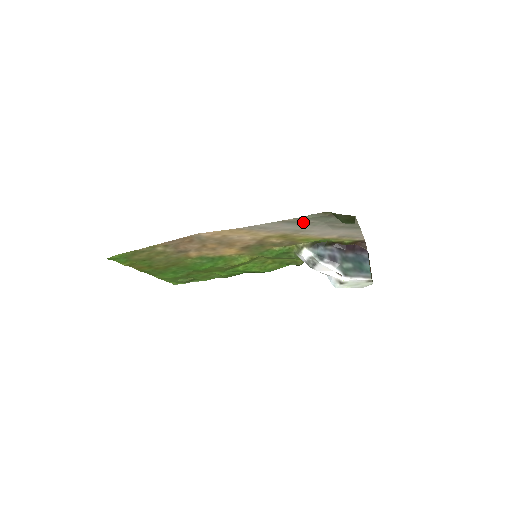
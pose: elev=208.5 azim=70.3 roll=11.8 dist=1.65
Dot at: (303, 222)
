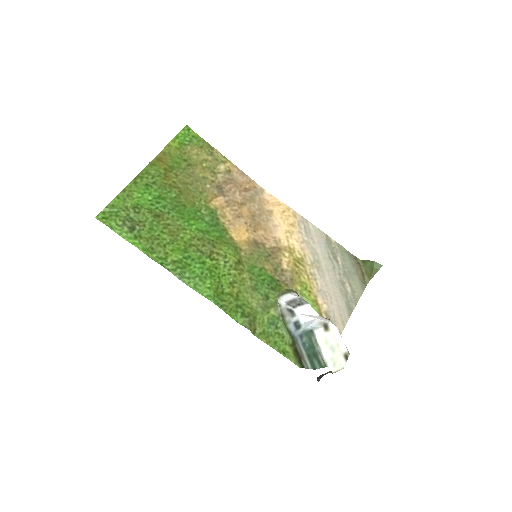
Dot at: (334, 254)
